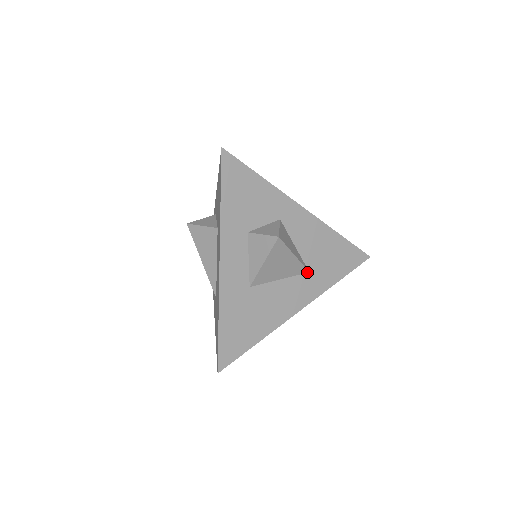
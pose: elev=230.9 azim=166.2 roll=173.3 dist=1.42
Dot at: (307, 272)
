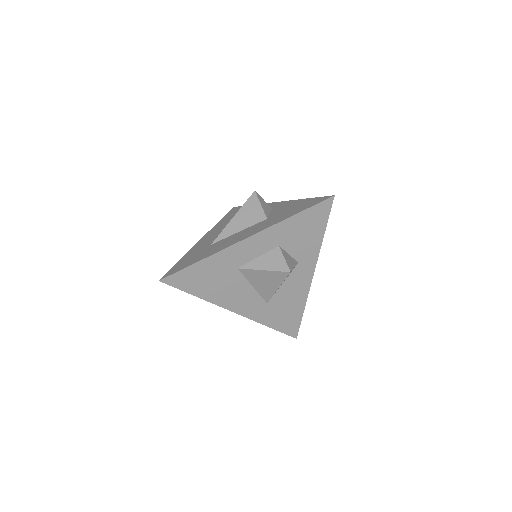
Dot at: (267, 302)
